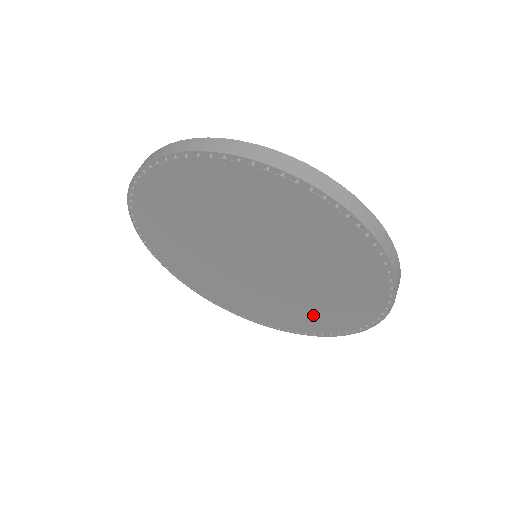
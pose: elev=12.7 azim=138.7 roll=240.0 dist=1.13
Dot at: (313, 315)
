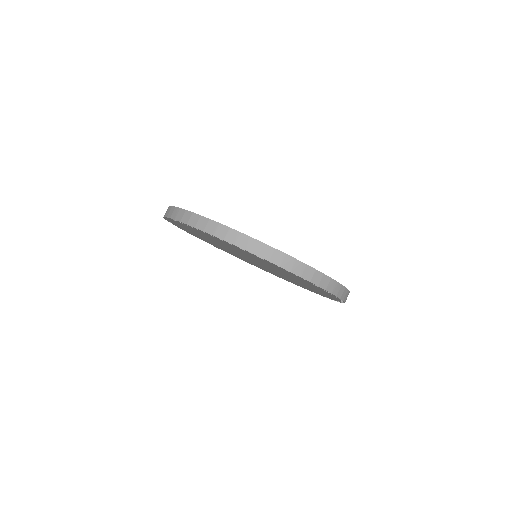
Dot at: occluded
